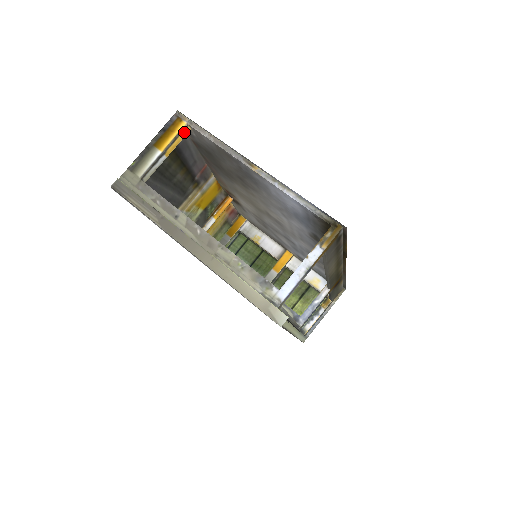
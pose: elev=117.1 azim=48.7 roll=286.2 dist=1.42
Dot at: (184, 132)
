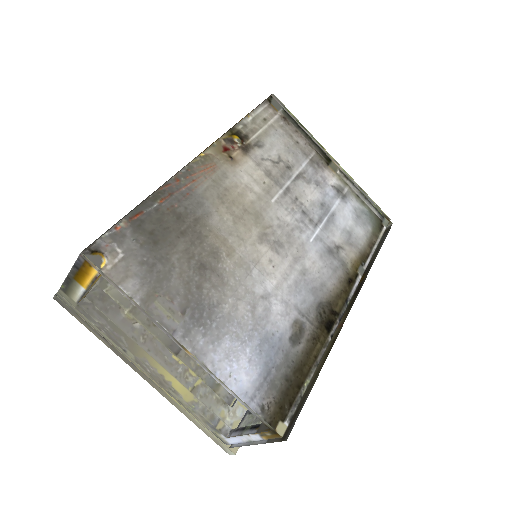
Dot at: occluded
